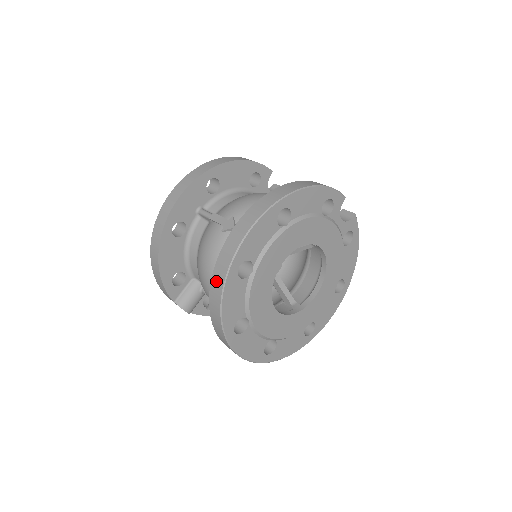
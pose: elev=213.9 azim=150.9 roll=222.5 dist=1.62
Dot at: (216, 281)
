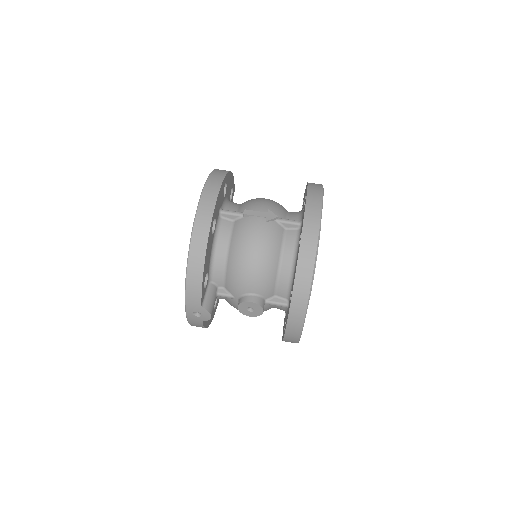
Dot at: (306, 251)
